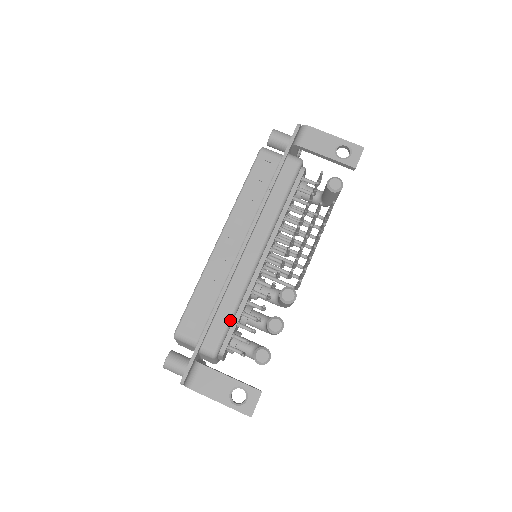
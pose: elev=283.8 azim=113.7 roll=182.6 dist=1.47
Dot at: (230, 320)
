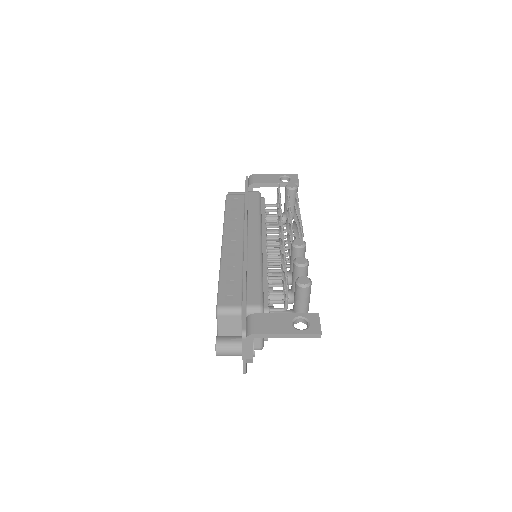
Dot at: (261, 282)
